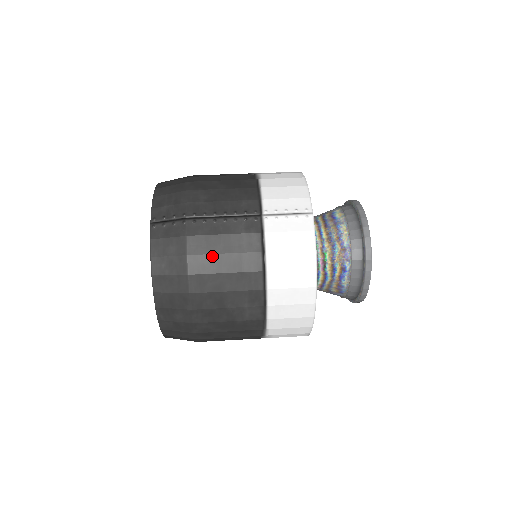
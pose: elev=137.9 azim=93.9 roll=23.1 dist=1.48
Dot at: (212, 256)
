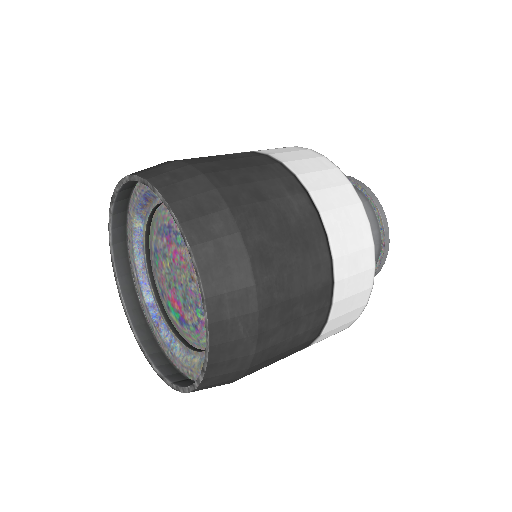
Dot at: (218, 162)
